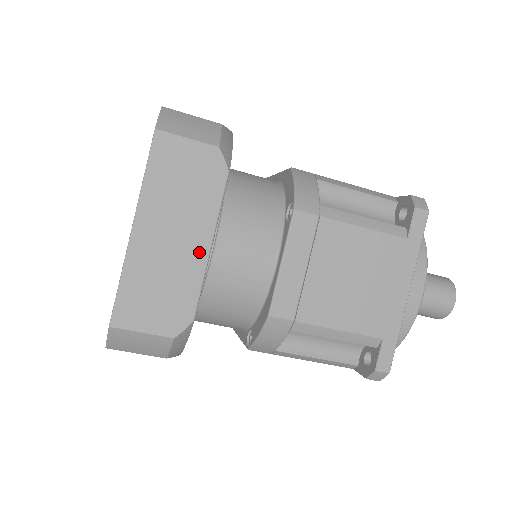
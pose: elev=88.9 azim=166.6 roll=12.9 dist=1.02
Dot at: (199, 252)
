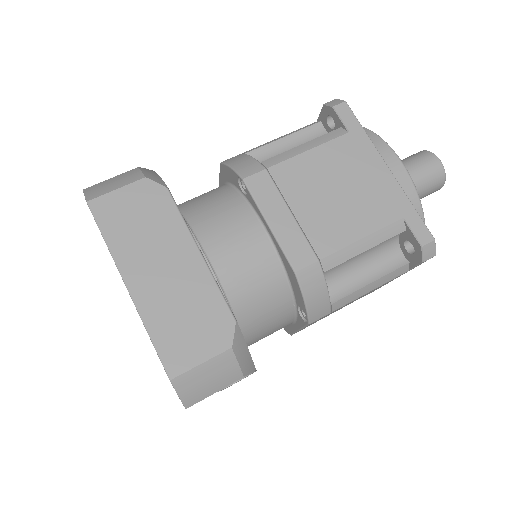
Dot at: (194, 264)
